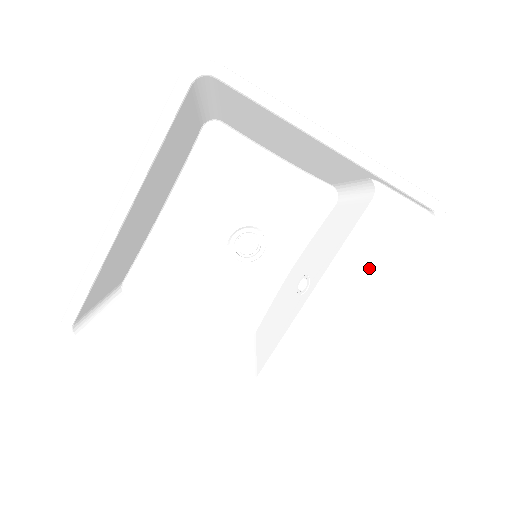
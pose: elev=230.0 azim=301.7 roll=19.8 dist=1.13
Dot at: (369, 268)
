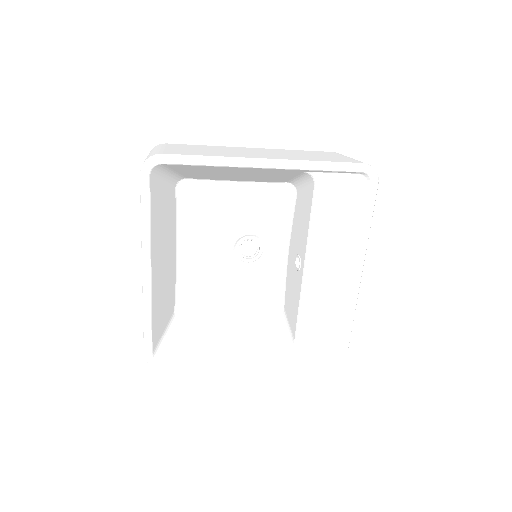
Dot at: (337, 233)
